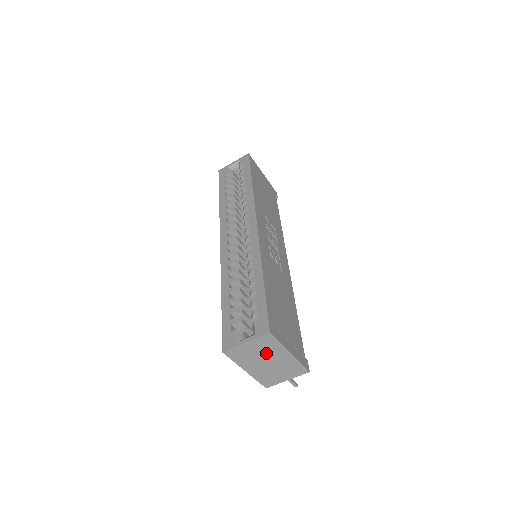
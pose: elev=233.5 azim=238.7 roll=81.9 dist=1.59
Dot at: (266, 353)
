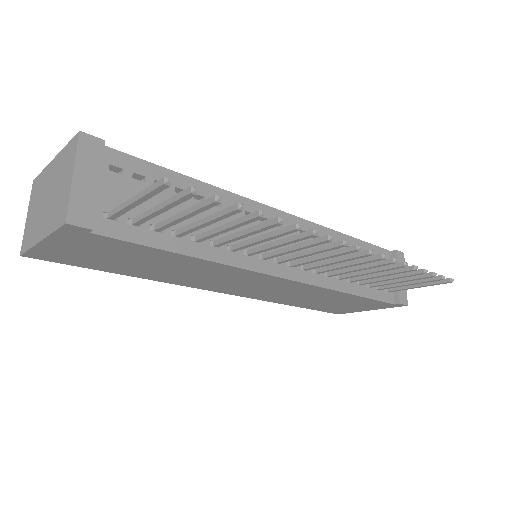
Dot at: (41, 196)
